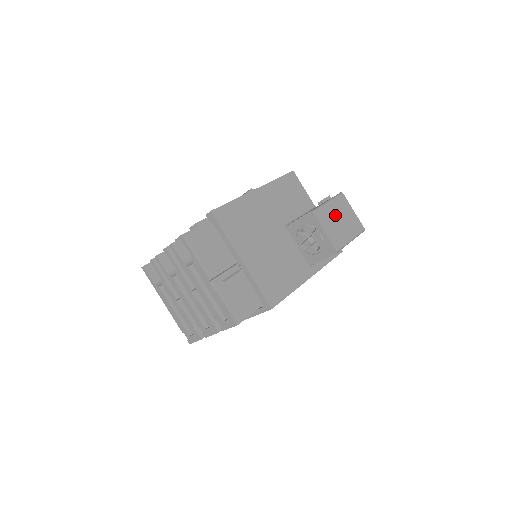
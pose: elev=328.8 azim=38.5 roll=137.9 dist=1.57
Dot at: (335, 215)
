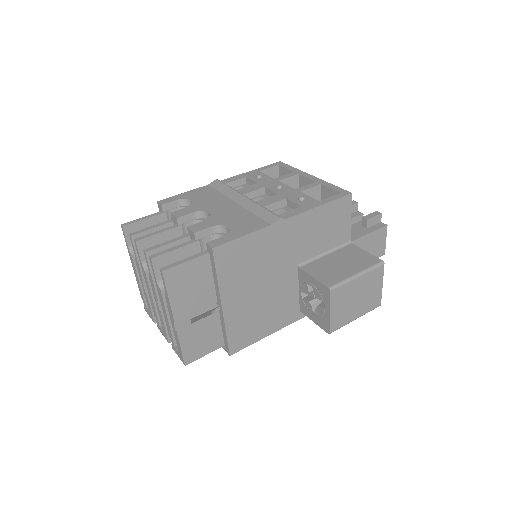
Dot at: (356, 292)
